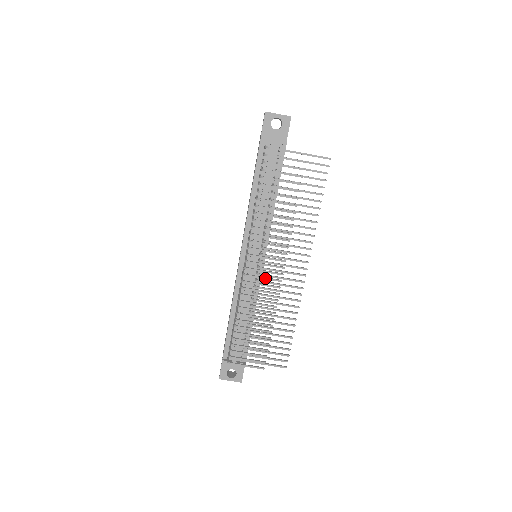
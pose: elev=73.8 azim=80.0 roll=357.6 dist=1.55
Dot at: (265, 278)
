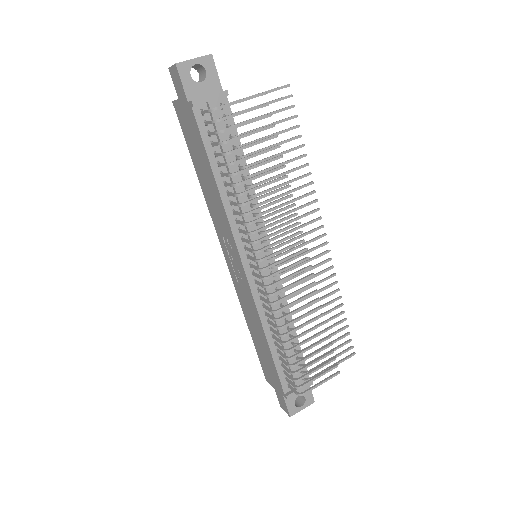
Dot at: (292, 275)
